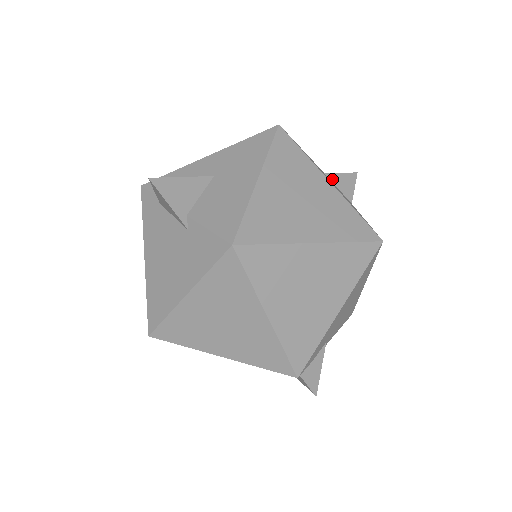
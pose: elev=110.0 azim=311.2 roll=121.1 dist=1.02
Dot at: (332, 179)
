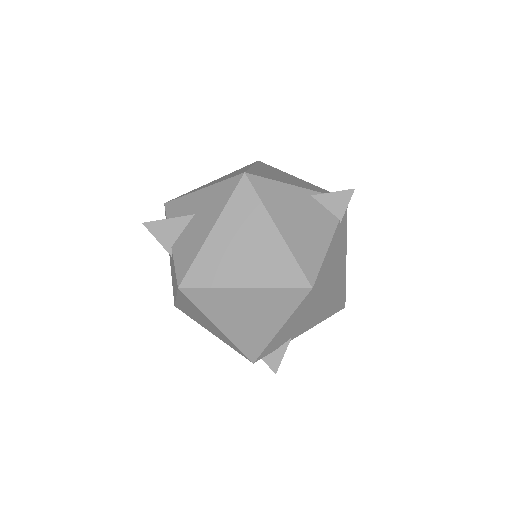
Dot at: (320, 200)
